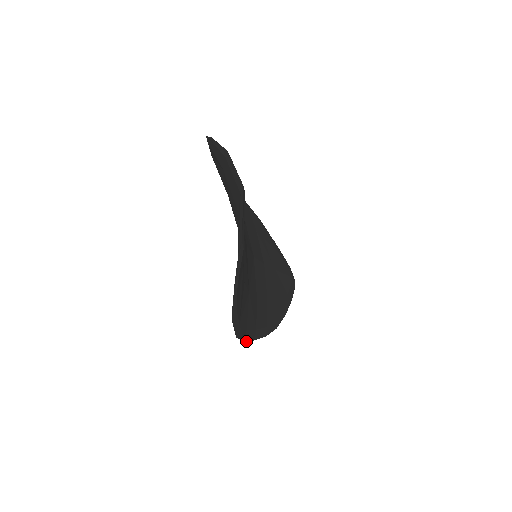
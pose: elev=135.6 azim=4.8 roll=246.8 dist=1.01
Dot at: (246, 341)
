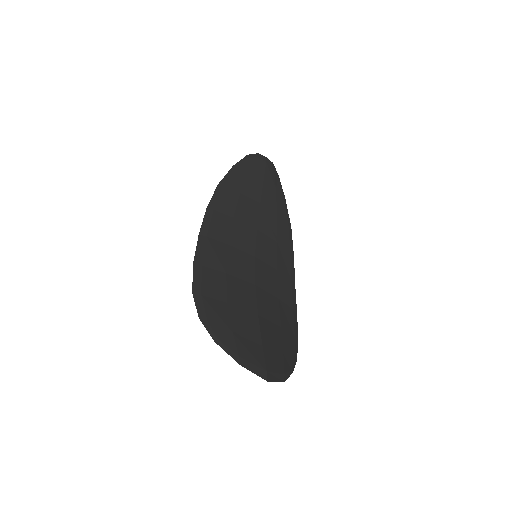
Dot at: (296, 308)
